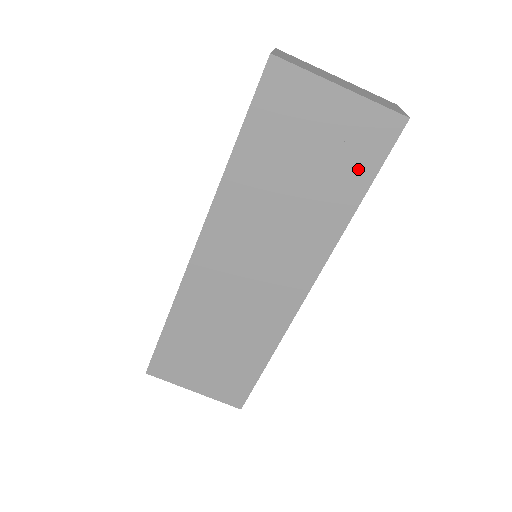
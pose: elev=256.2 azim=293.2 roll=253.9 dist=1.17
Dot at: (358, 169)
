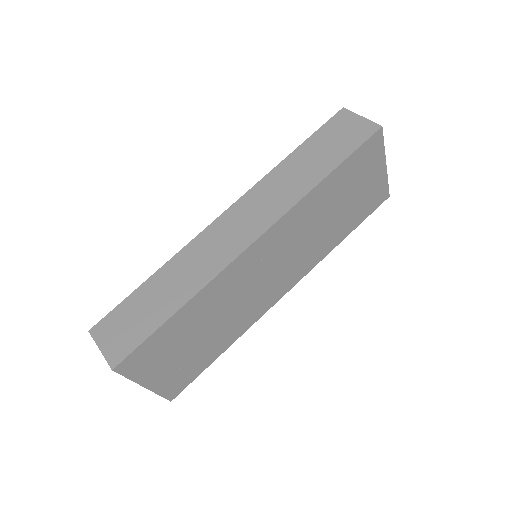
Dot at: (359, 216)
